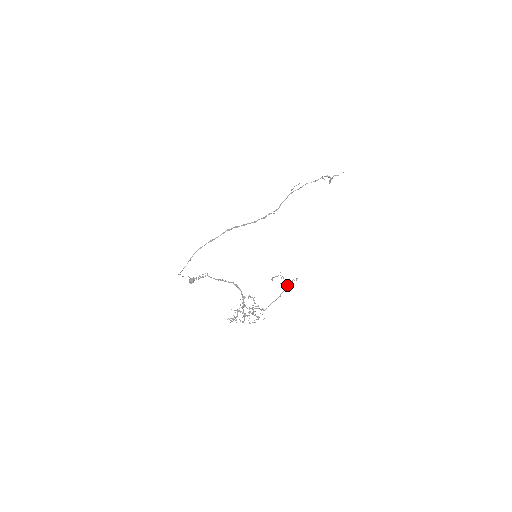
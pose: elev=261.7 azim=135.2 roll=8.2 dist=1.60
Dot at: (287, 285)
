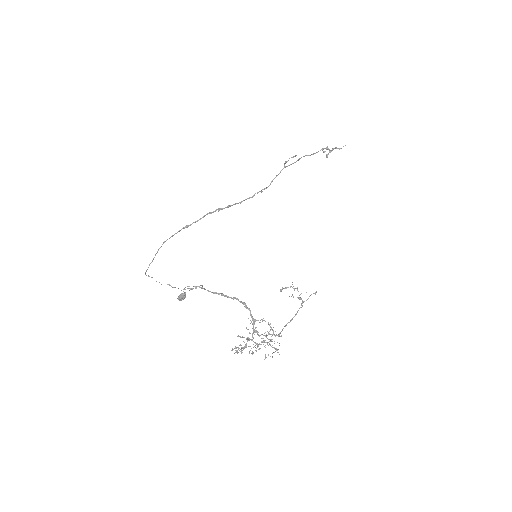
Dot at: occluded
